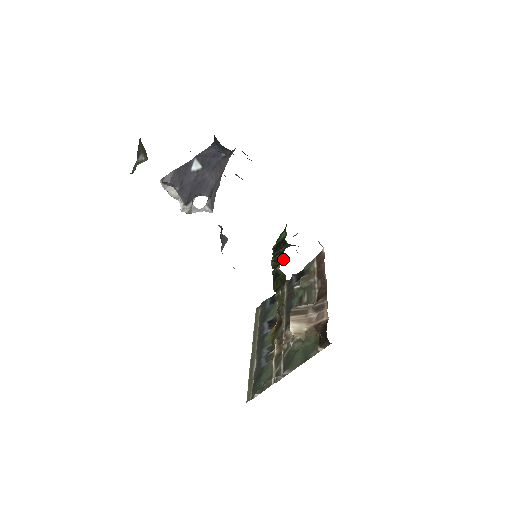
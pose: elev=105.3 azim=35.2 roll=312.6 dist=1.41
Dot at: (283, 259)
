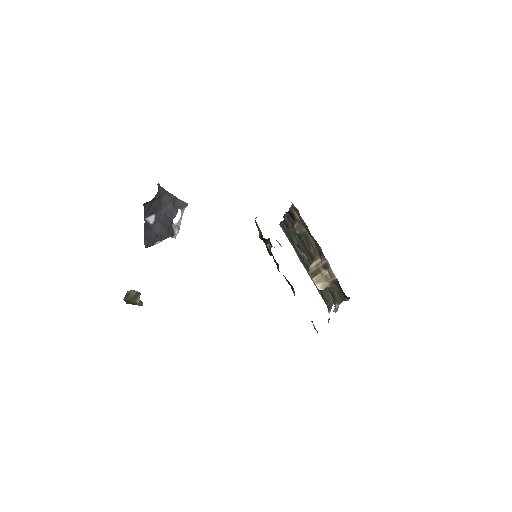
Dot at: occluded
